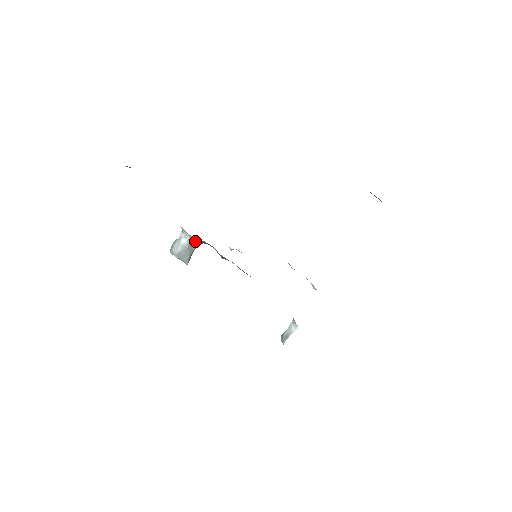
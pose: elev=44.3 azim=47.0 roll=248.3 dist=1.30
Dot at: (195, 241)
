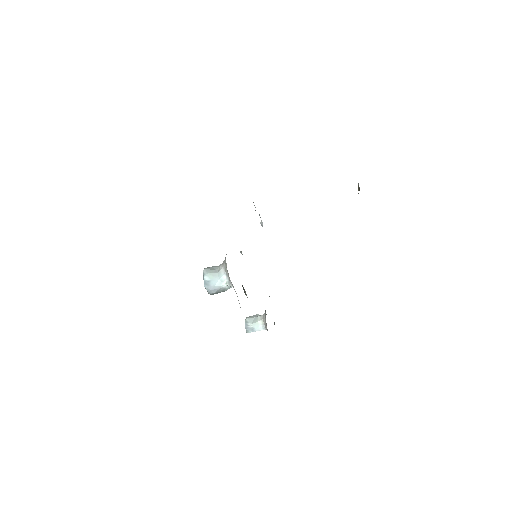
Dot at: occluded
